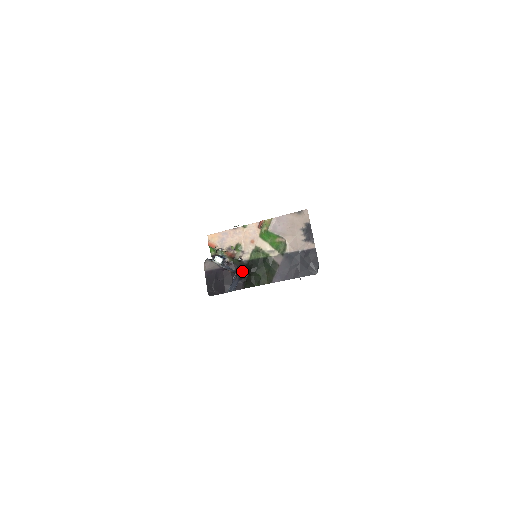
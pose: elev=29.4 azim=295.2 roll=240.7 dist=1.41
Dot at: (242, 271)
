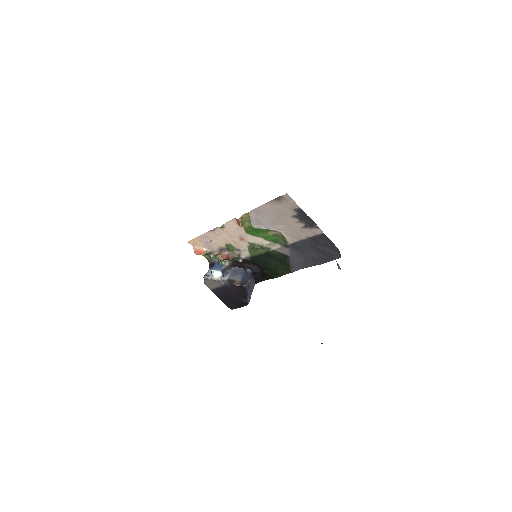
Dot at: (251, 268)
